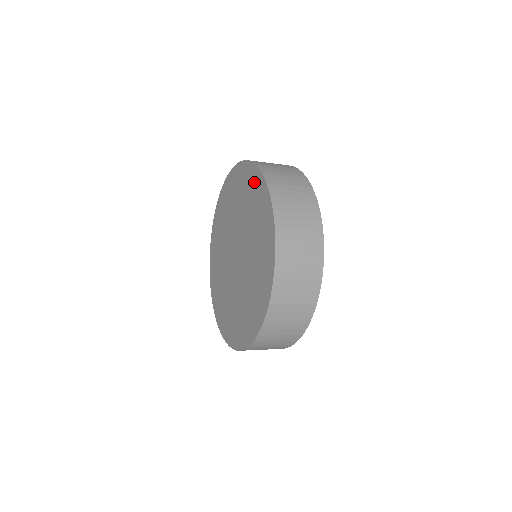
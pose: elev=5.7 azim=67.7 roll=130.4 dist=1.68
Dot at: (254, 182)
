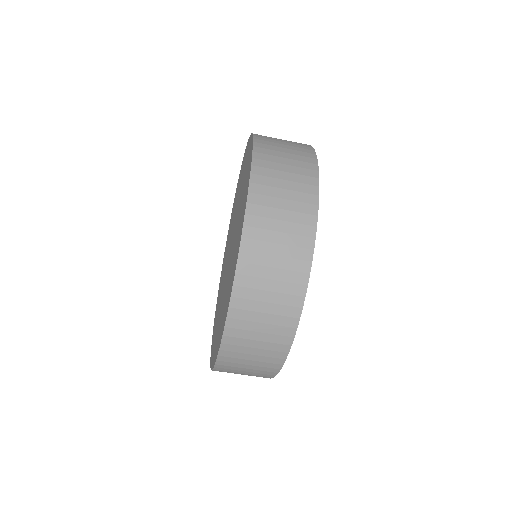
Dot at: (248, 154)
